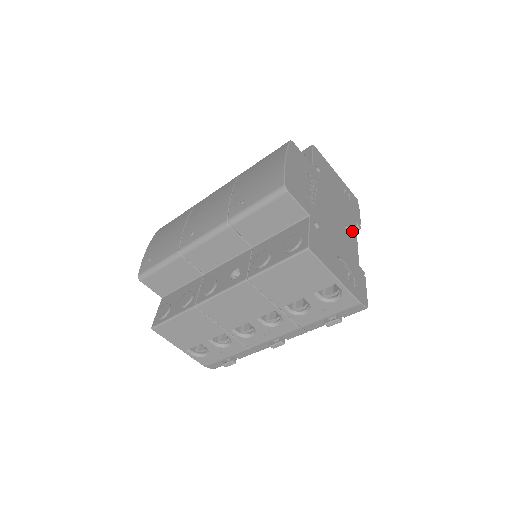
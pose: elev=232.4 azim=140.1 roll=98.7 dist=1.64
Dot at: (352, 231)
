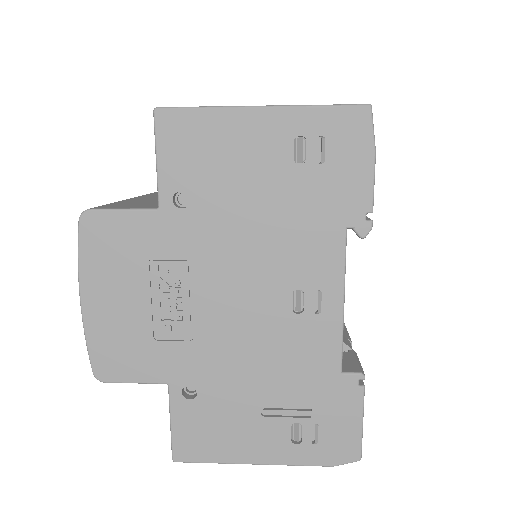
Dot at: (322, 283)
